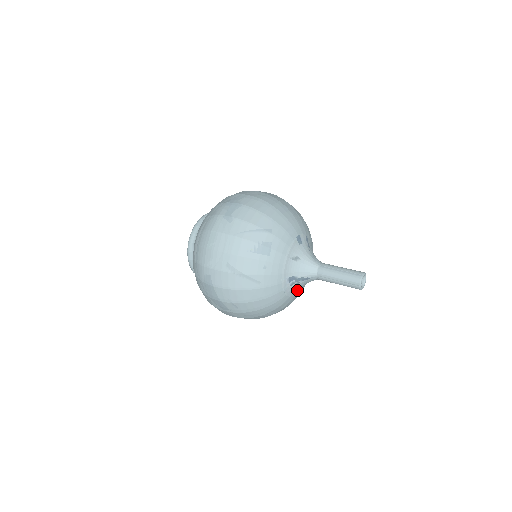
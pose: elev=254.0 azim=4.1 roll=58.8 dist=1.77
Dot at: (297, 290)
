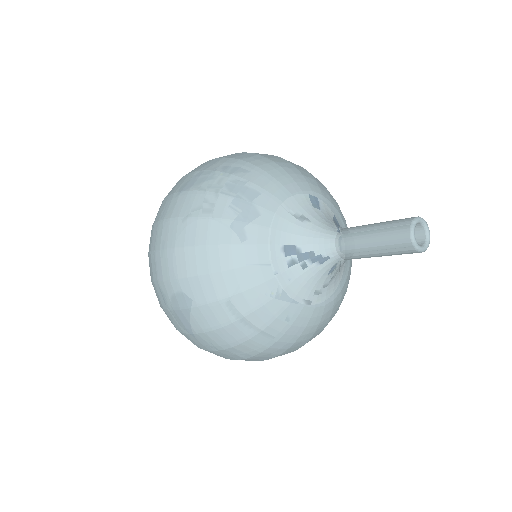
Dot at: (303, 283)
